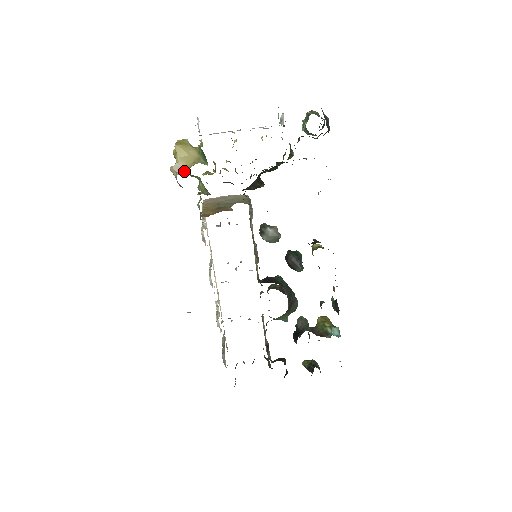
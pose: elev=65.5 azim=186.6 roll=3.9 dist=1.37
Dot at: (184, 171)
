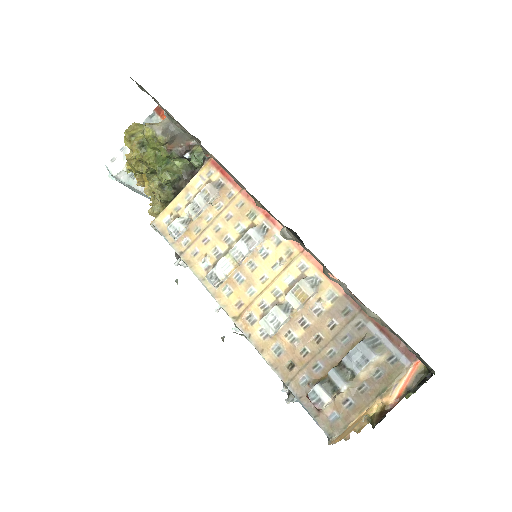
Dot at: occluded
